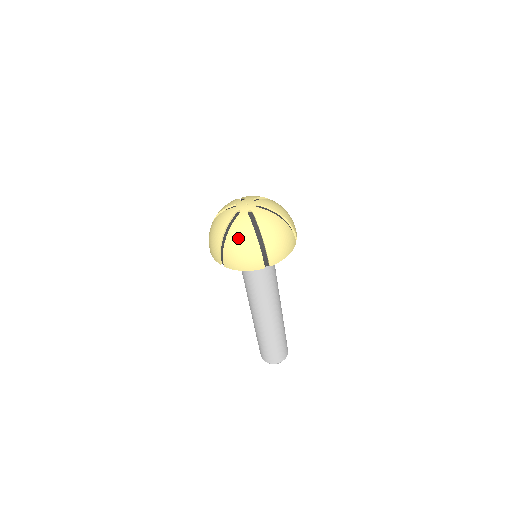
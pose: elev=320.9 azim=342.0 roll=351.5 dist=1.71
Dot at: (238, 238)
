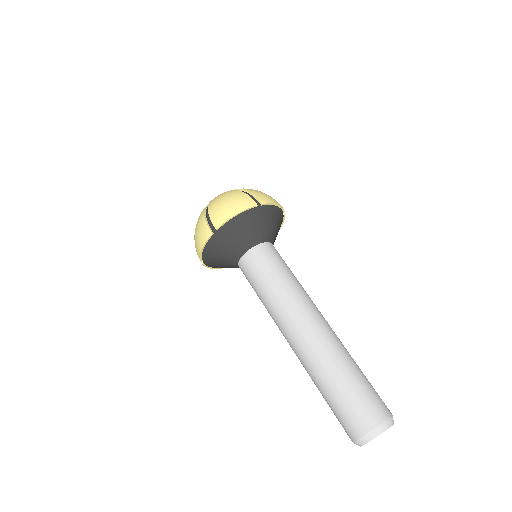
Dot at: occluded
